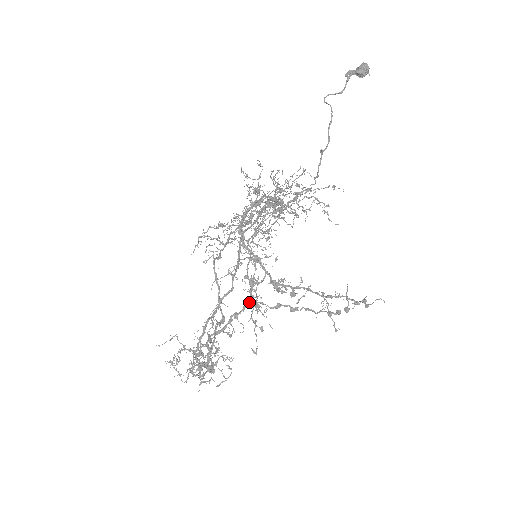
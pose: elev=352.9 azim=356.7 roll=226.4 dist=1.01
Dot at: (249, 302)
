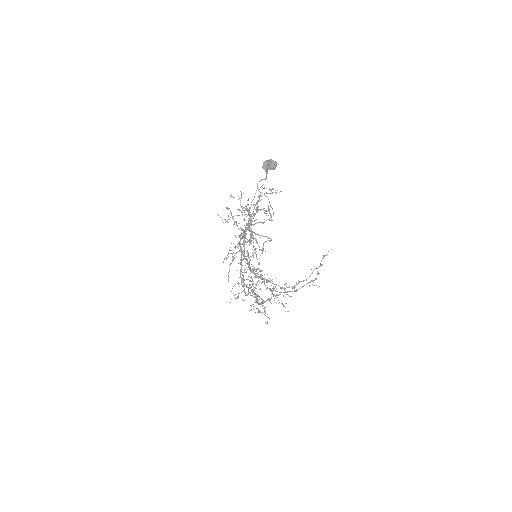
Dot at: (273, 295)
